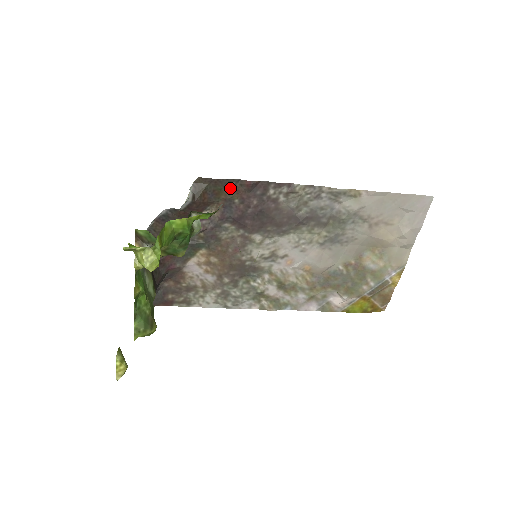
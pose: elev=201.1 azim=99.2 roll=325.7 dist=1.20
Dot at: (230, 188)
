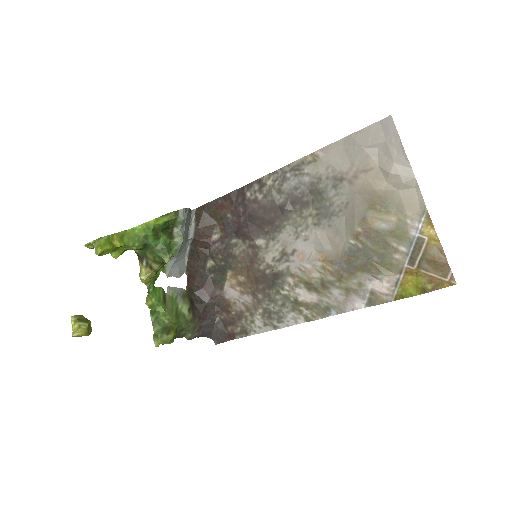
Dot at: (220, 207)
